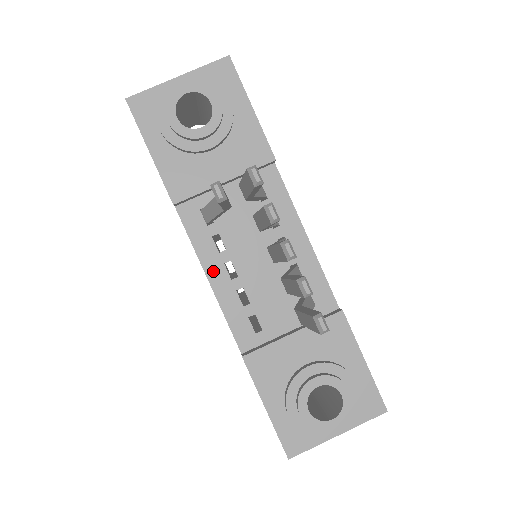
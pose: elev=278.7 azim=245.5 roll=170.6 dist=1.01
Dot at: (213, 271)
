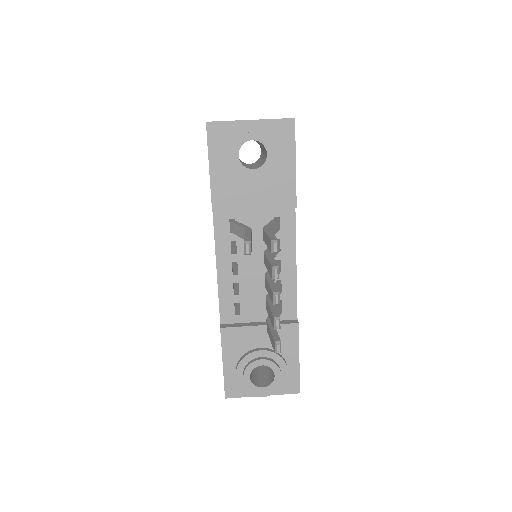
Dot at: (222, 265)
